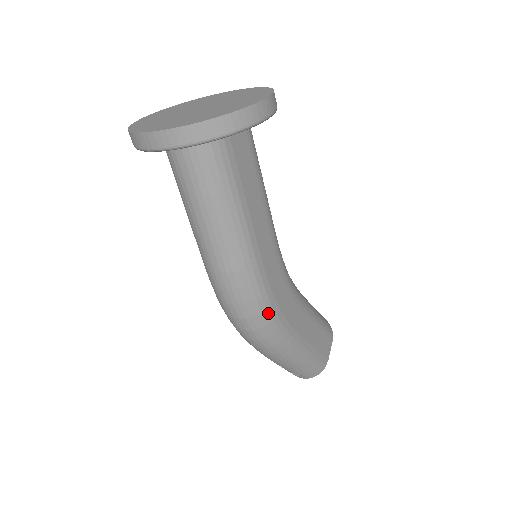
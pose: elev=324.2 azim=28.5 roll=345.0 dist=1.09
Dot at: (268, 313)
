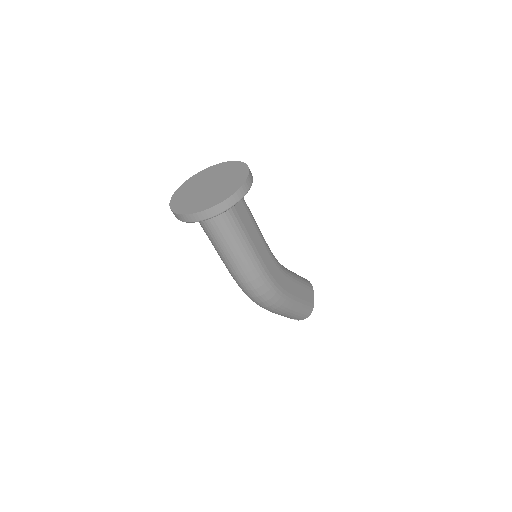
Dot at: (273, 289)
